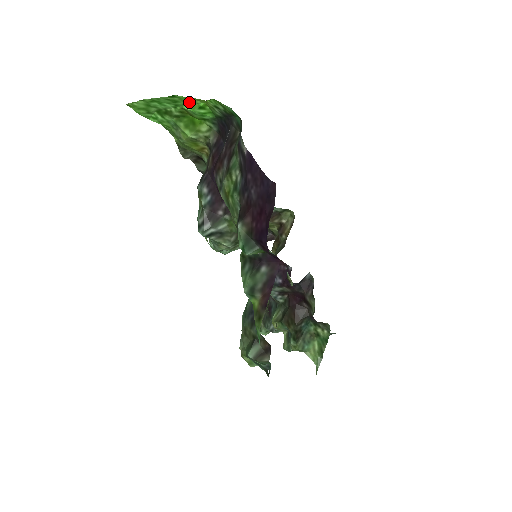
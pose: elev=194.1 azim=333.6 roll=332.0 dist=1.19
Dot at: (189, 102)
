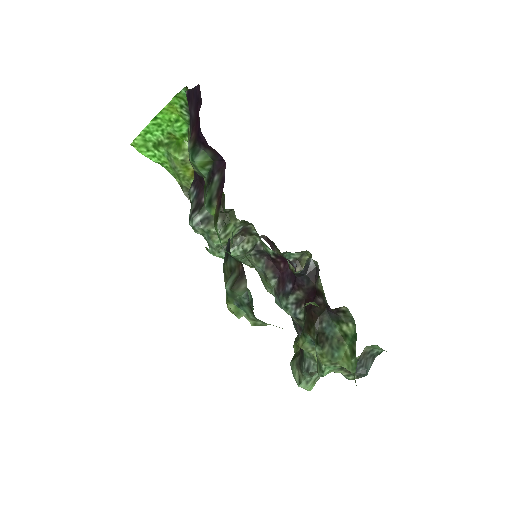
Dot at: (168, 121)
